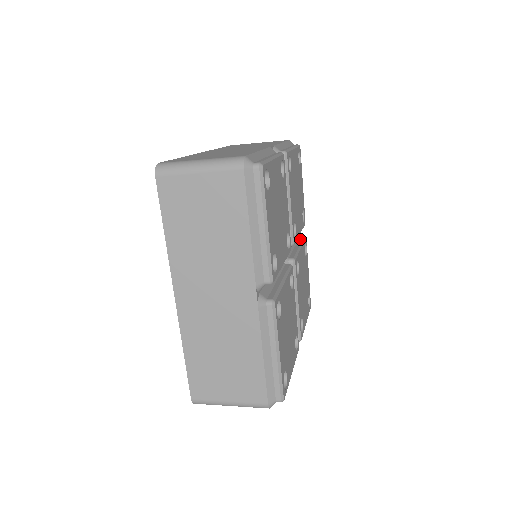
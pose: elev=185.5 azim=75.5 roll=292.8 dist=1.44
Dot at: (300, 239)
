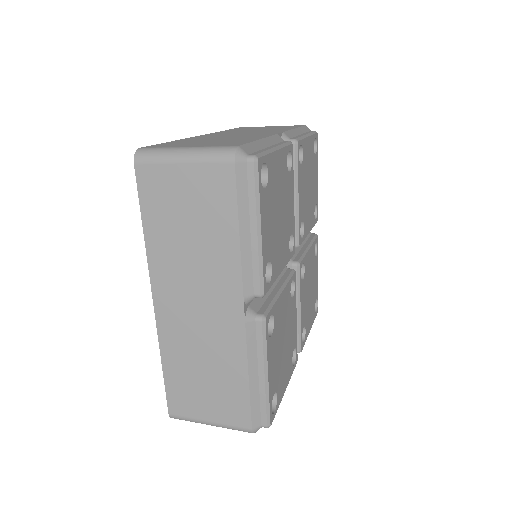
Dot at: (310, 237)
